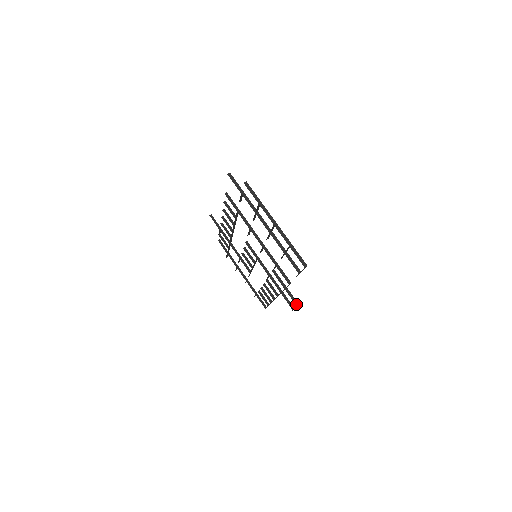
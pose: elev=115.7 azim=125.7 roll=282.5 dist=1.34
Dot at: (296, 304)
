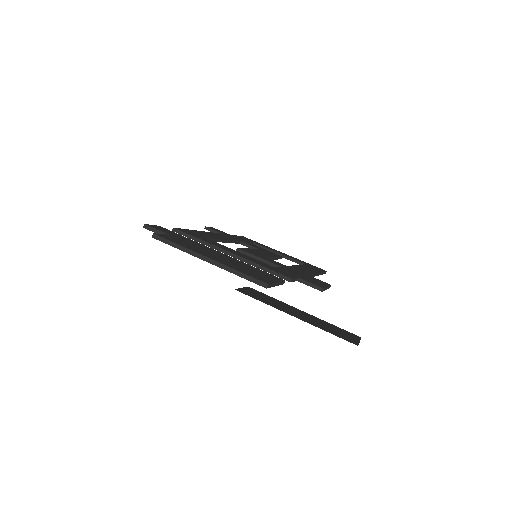
Dot at: (319, 289)
